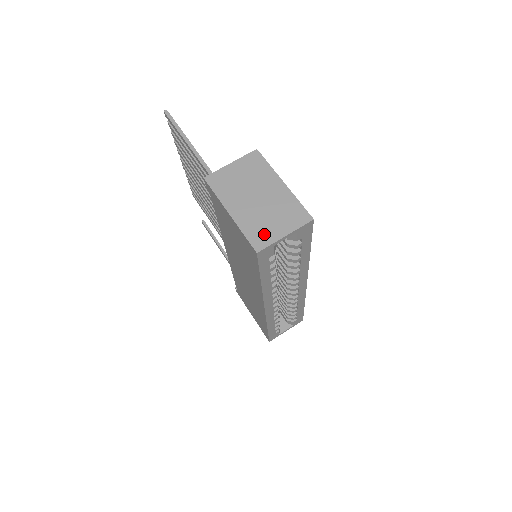
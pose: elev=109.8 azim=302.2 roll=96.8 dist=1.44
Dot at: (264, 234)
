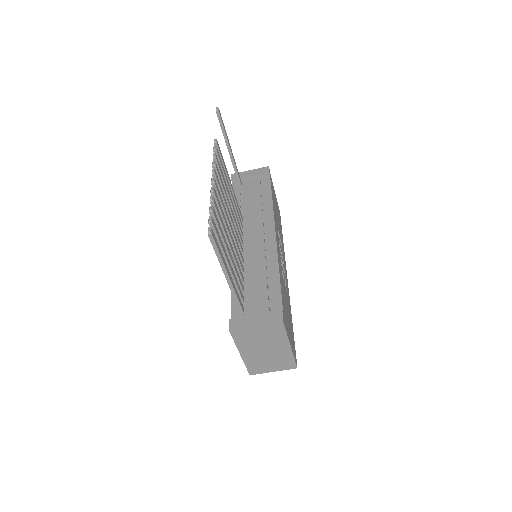
Dot at: (260, 369)
